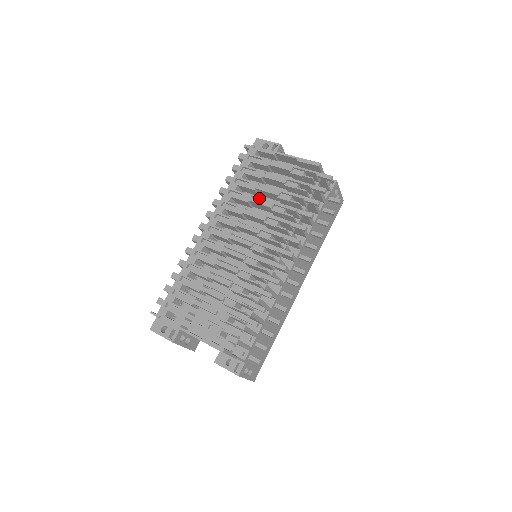
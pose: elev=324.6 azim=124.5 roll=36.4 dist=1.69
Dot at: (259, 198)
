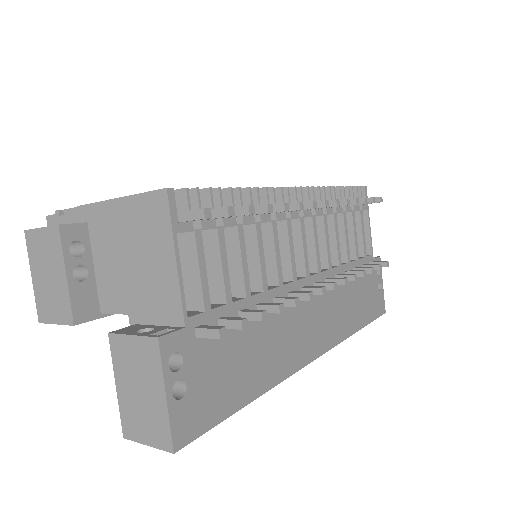
Dot at: occluded
